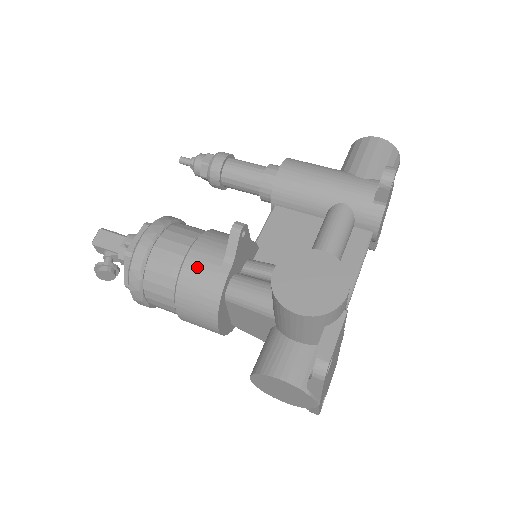
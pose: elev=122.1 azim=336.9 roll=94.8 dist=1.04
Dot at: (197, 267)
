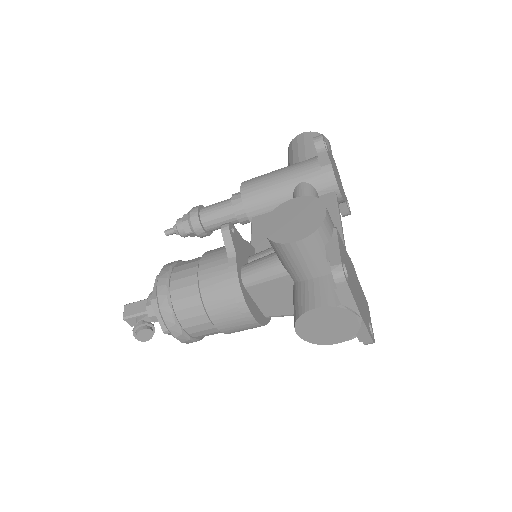
Dot at: (210, 274)
